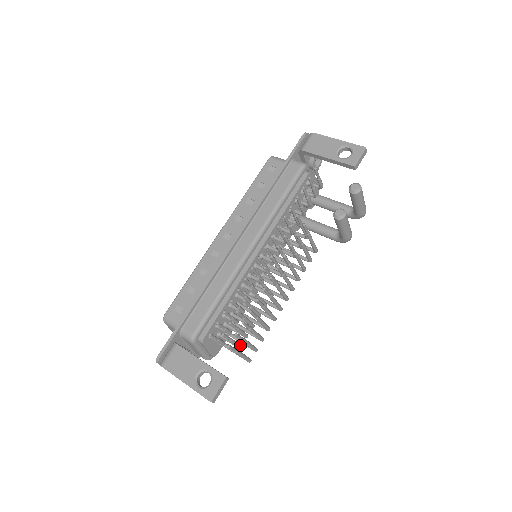
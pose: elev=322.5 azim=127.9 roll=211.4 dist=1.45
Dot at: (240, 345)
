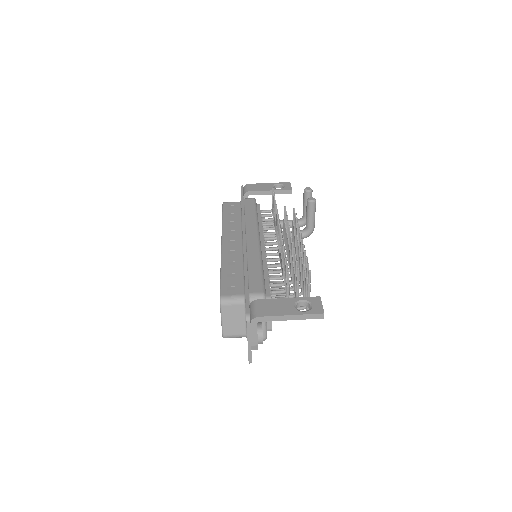
Dot at: occluded
